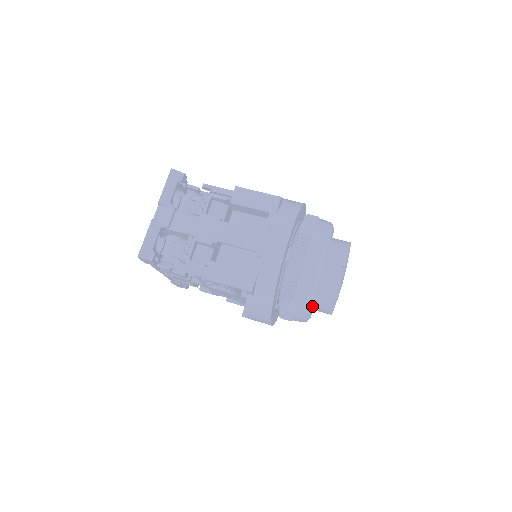
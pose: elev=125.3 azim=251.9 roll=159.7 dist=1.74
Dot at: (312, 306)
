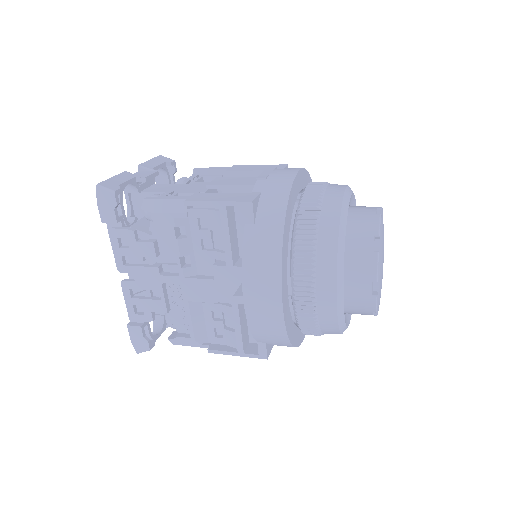
Dot at: (344, 271)
